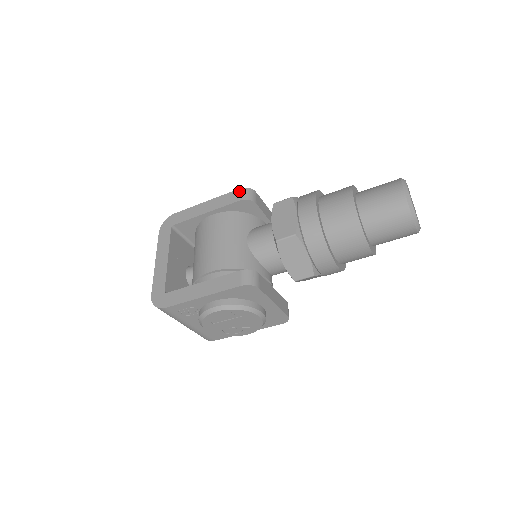
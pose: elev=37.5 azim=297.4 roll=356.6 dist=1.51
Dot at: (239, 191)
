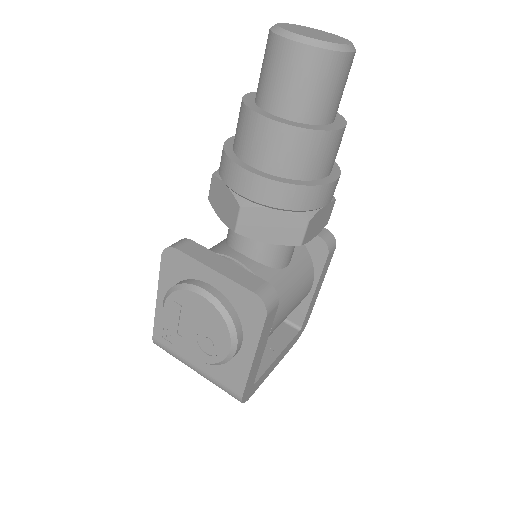
Dot at: occluded
